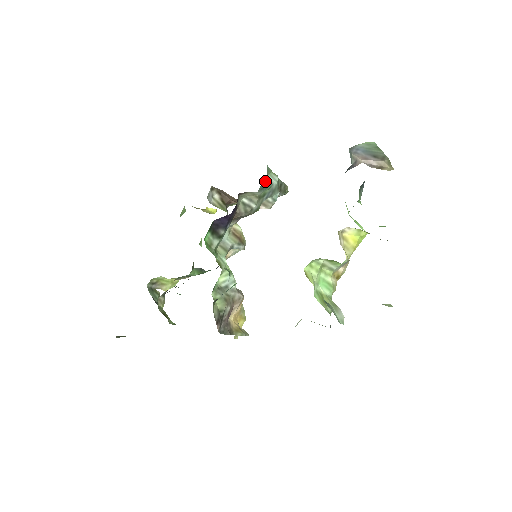
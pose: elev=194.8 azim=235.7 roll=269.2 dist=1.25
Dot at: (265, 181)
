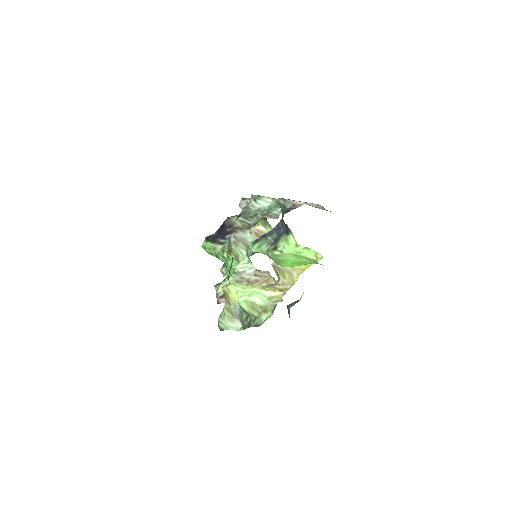
Dot at: (246, 209)
